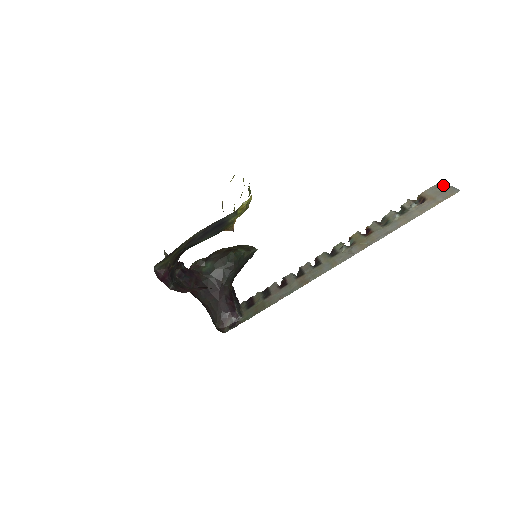
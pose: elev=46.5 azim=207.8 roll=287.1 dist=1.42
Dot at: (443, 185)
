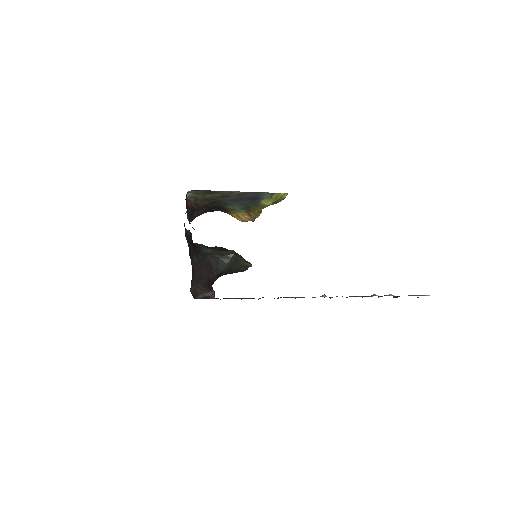
Dot at: (416, 295)
